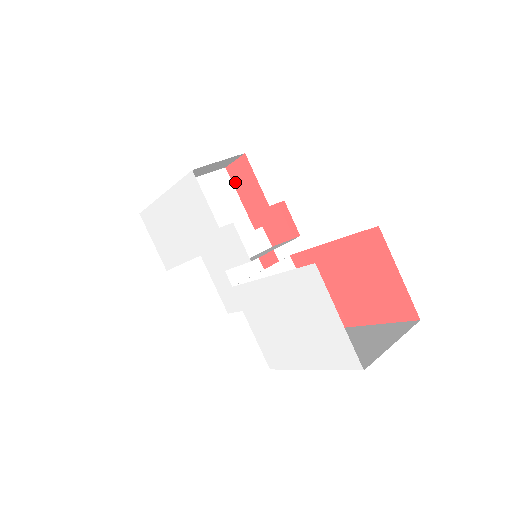
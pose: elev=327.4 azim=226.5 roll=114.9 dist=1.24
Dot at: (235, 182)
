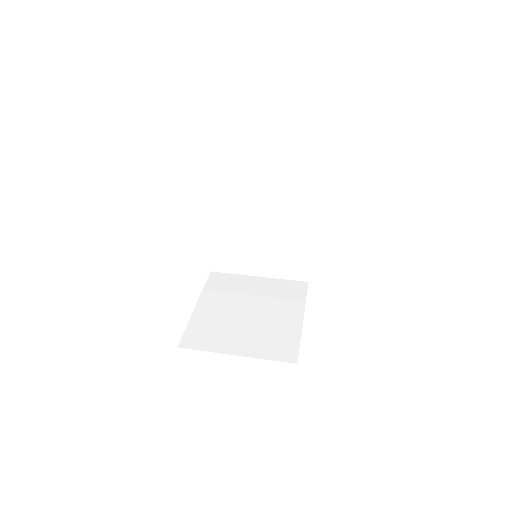
Dot at: occluded
